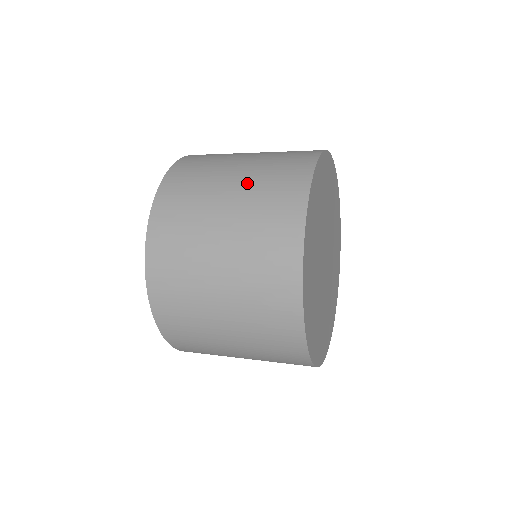
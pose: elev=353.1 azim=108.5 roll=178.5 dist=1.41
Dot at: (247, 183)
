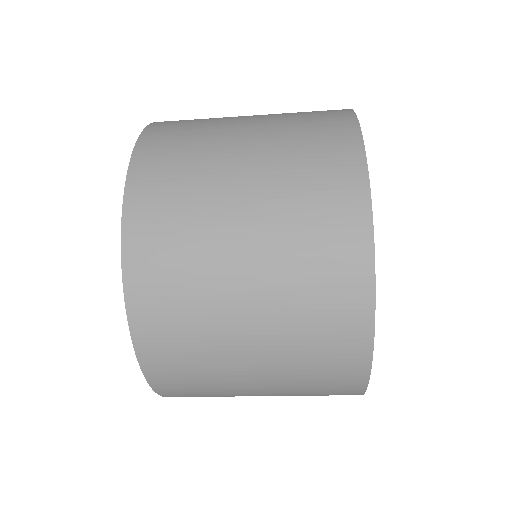
Dot at: (271, 114)
